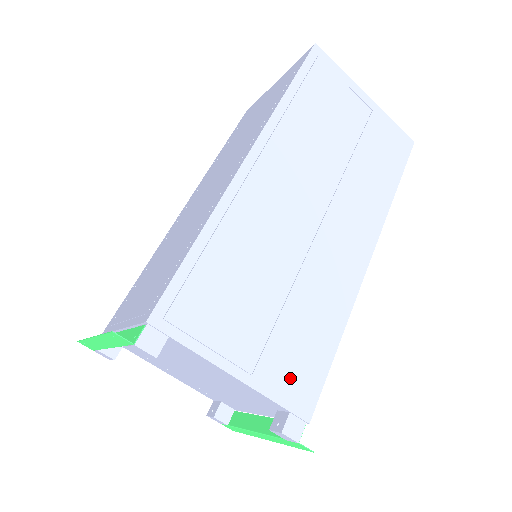
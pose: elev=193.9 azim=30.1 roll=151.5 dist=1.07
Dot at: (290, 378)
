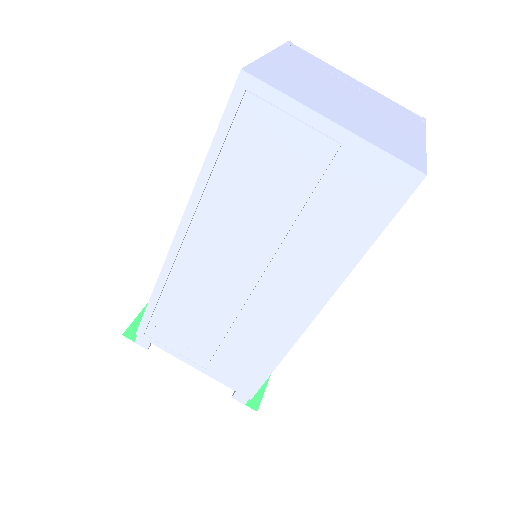
Dot at: (234, 376)
